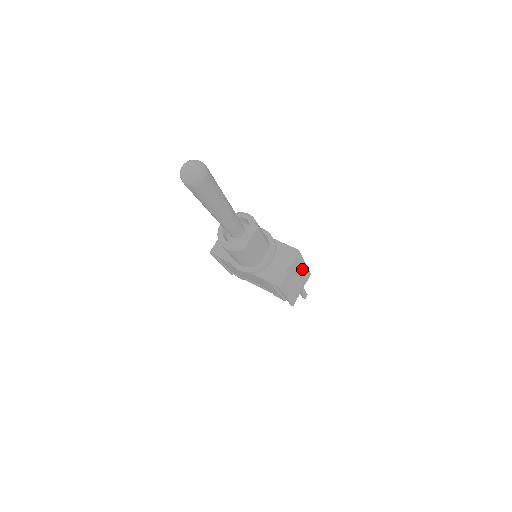
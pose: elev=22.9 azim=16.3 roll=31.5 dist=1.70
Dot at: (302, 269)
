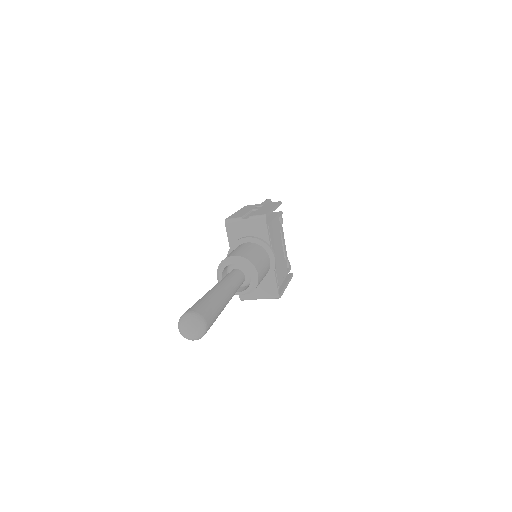
Dot at: occluded
